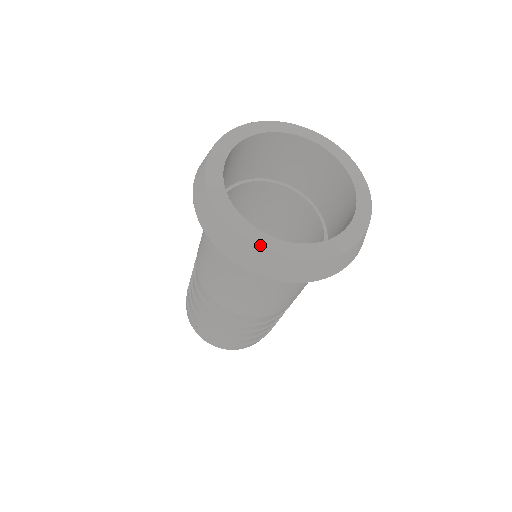
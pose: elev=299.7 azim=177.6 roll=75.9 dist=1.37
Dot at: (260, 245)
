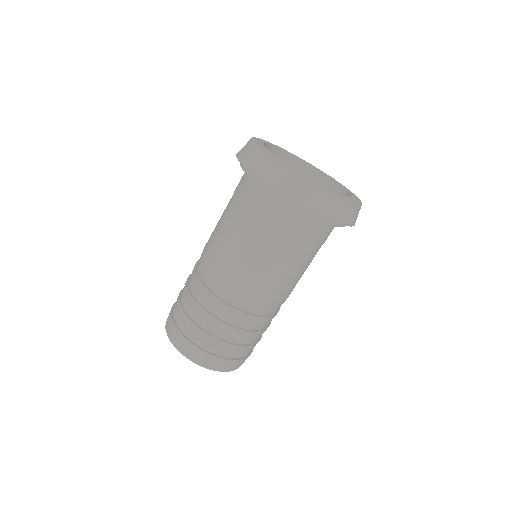
Dot at: (316, 185)
